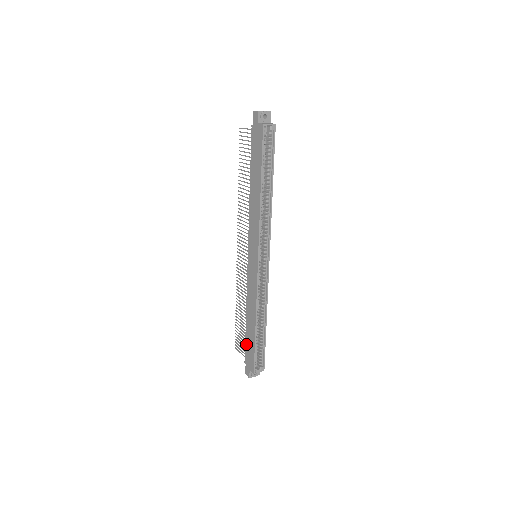
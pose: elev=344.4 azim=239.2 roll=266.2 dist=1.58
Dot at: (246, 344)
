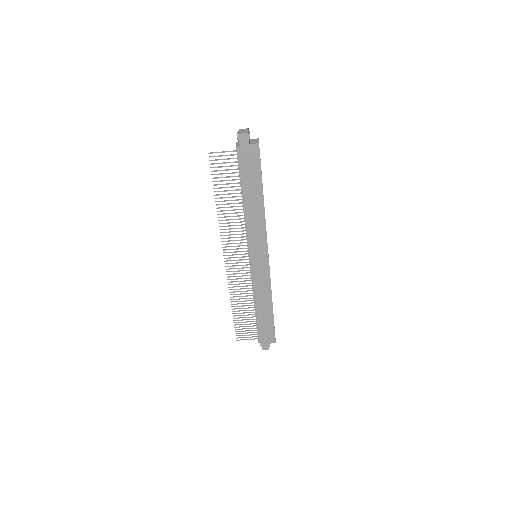
Dot at: (260, 328)
